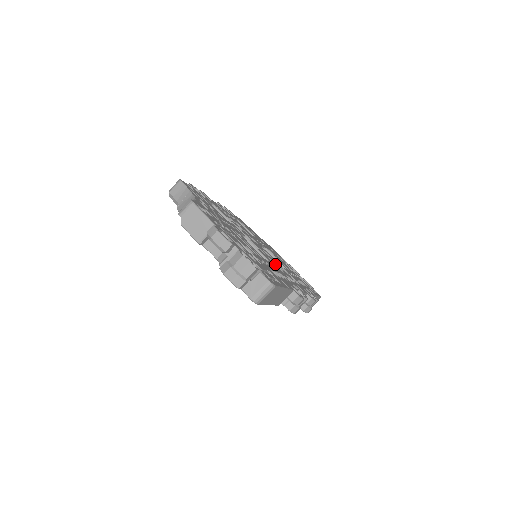
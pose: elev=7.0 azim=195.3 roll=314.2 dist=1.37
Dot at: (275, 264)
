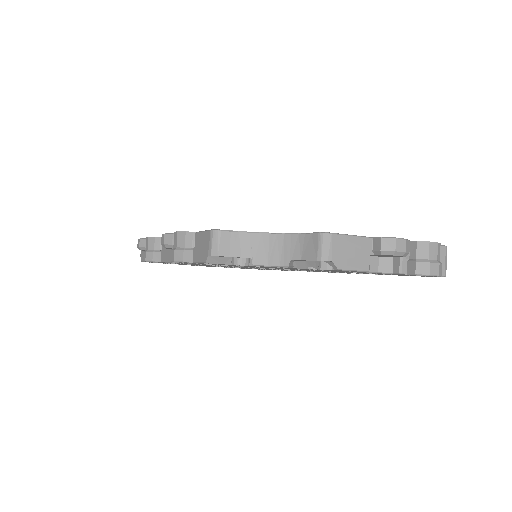
Dot at: occluded
